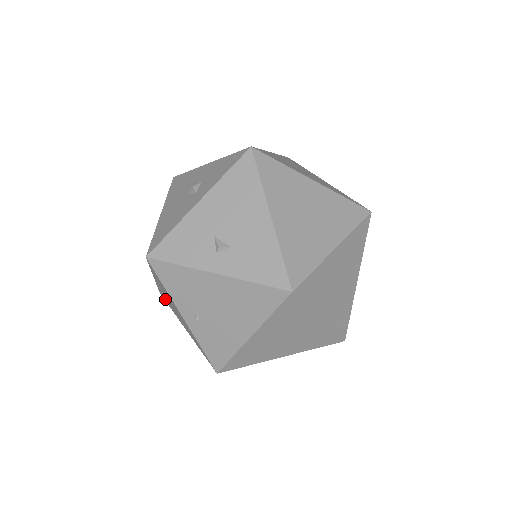
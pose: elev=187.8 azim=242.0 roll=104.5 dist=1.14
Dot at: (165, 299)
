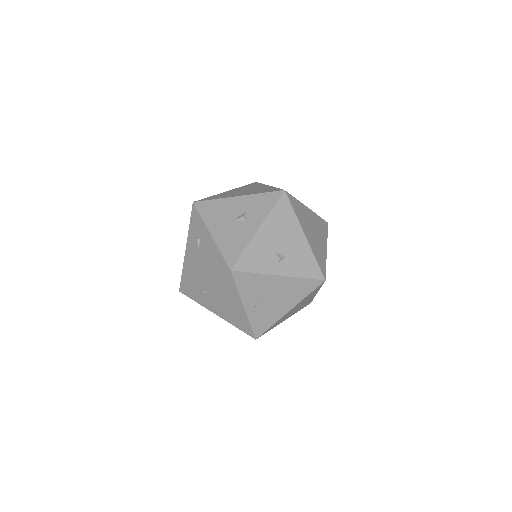
Dot at: (194, 296)
